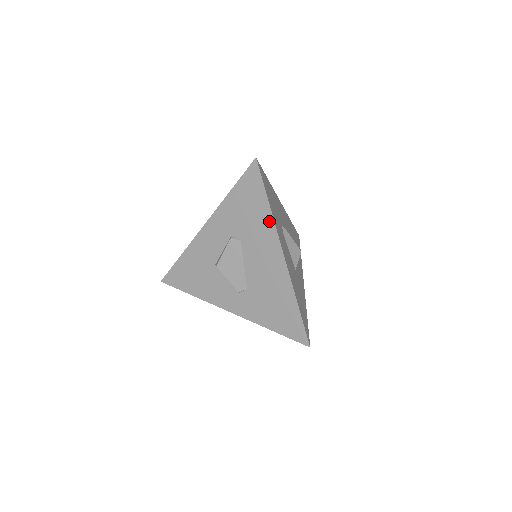
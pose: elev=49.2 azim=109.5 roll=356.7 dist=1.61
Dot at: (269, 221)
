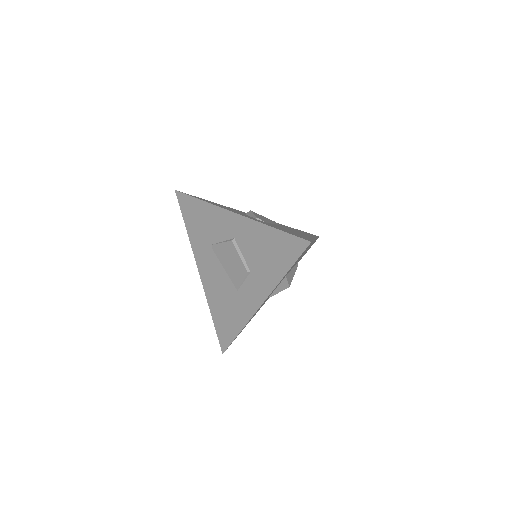
Dot at: (313, 236)
